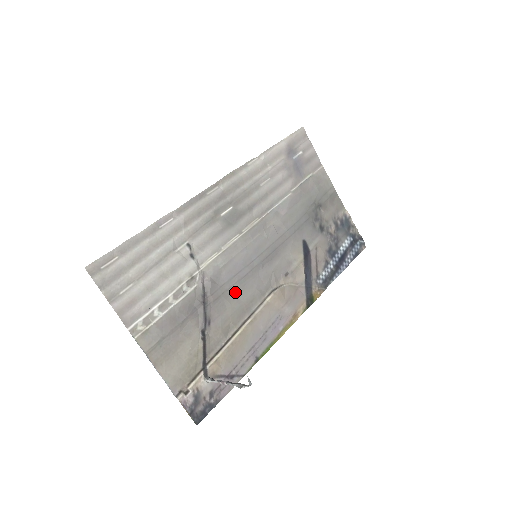
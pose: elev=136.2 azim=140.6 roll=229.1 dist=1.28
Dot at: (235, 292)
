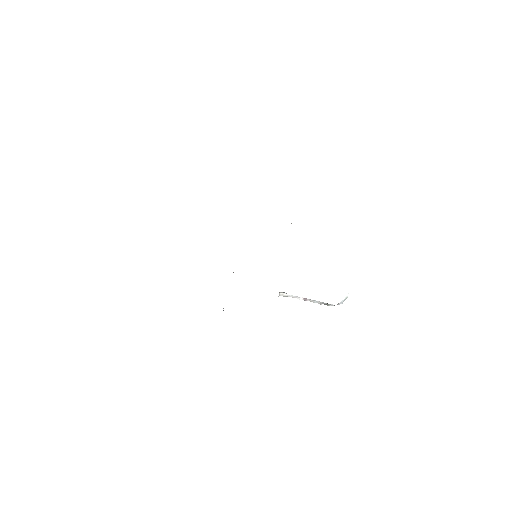
Dot at: occluded
